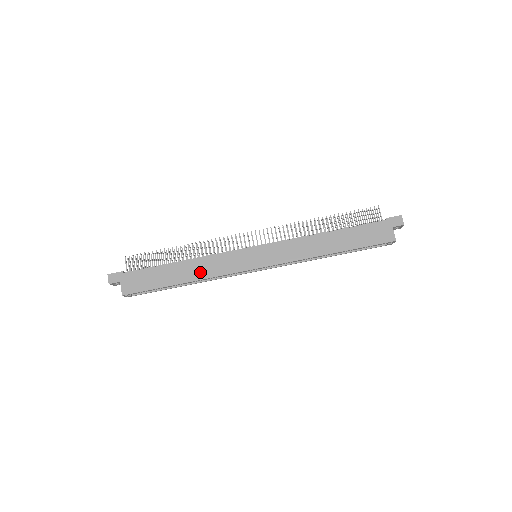
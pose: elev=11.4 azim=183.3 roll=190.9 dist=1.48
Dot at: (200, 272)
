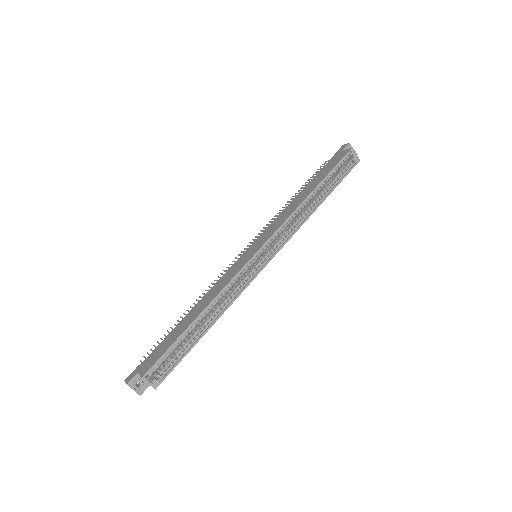
Dot at: (209, 299)
